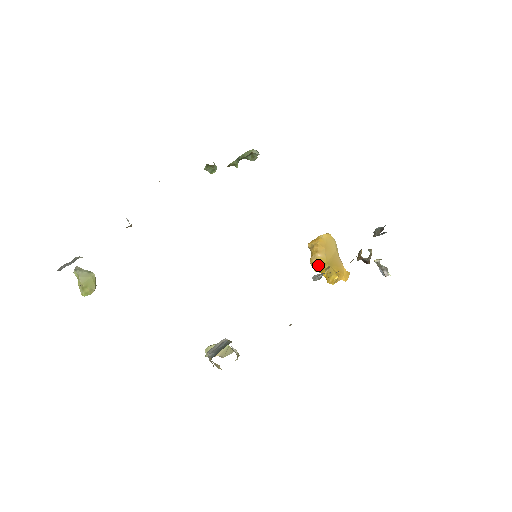
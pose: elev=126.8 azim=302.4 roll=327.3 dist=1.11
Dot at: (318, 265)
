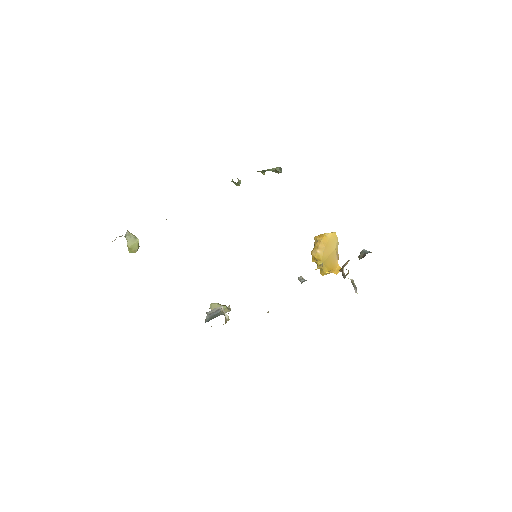
Dot at: (315, 259)
